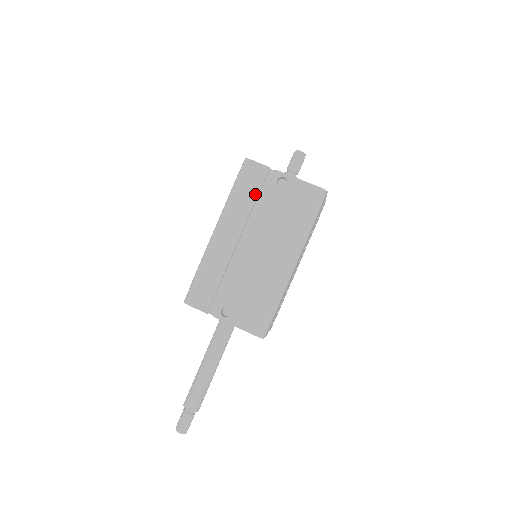
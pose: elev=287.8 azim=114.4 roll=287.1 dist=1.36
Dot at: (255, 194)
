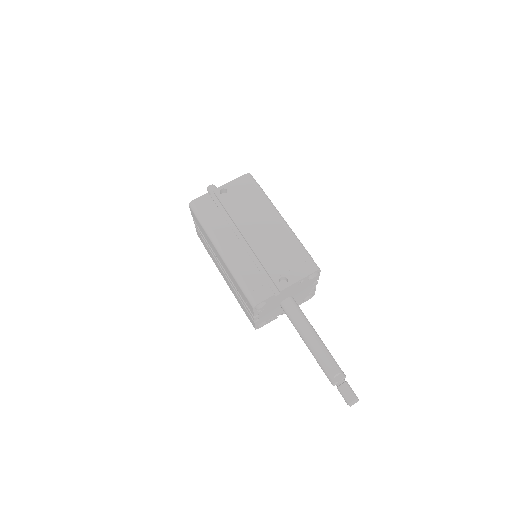
Dot at: (218, 211)
